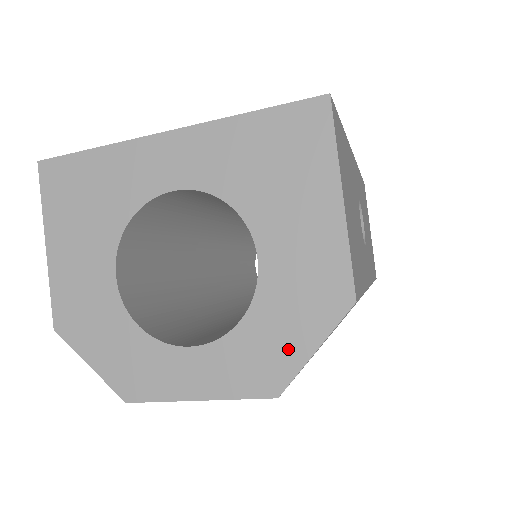
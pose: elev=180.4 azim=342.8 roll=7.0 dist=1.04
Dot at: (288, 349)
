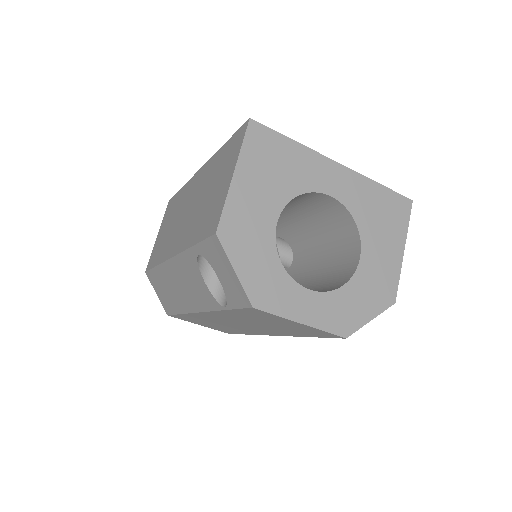
Dot at: (359, 313)
